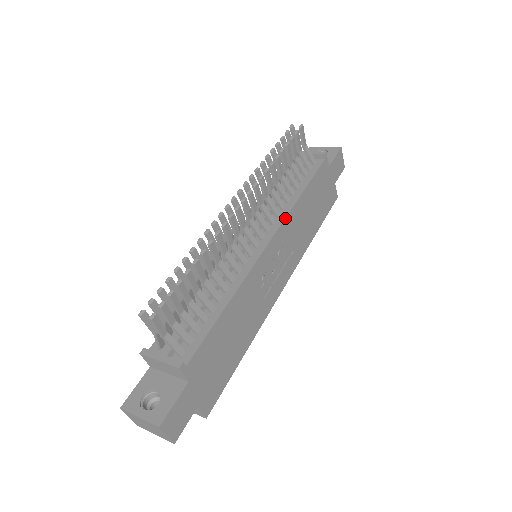
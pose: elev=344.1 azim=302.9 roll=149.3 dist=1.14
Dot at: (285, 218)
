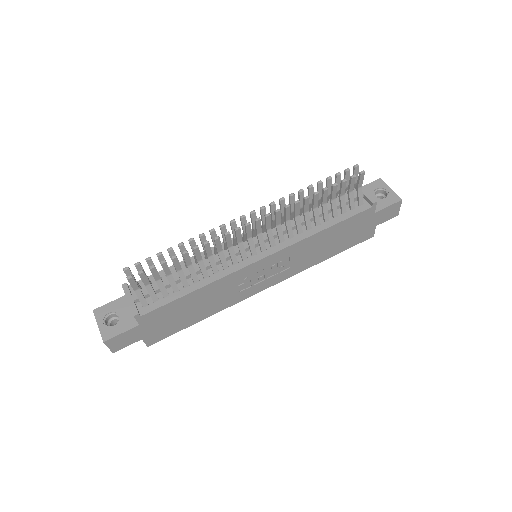
Dot at: (293, 244)
